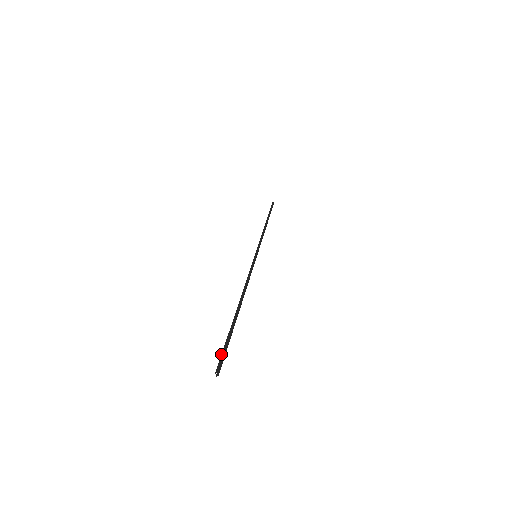
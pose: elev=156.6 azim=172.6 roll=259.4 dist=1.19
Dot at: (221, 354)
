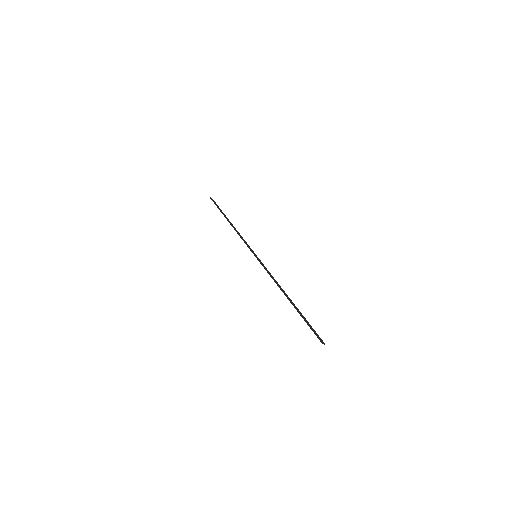
Dot at: (314, 333)
